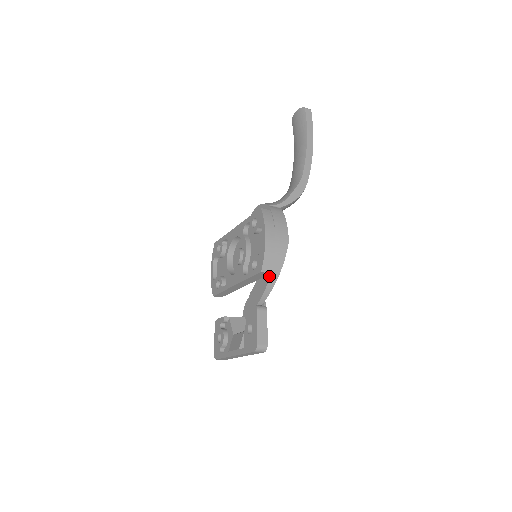
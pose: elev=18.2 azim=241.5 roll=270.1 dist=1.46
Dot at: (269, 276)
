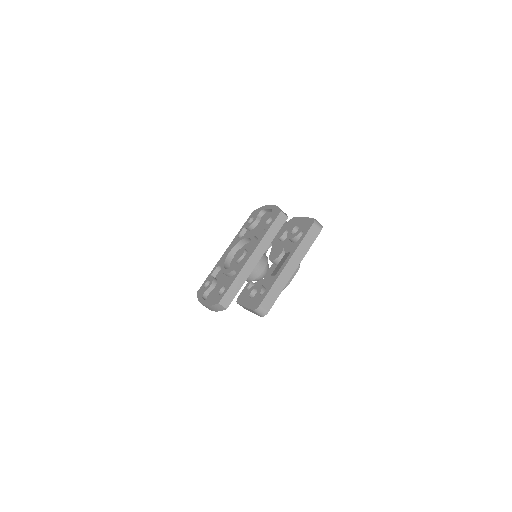
Dot at: occluded
